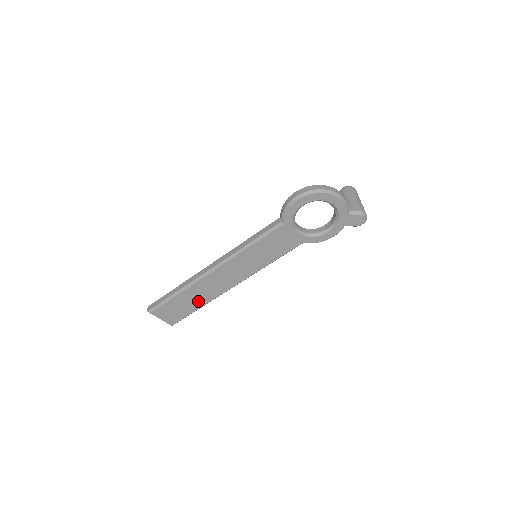
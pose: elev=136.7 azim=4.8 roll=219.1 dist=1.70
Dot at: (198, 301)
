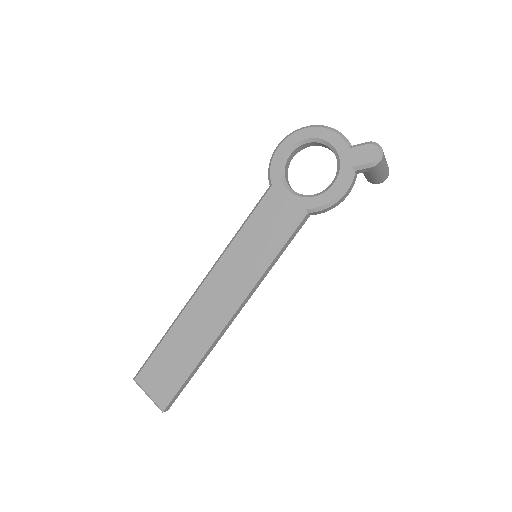
Dot at: (190, 348)
